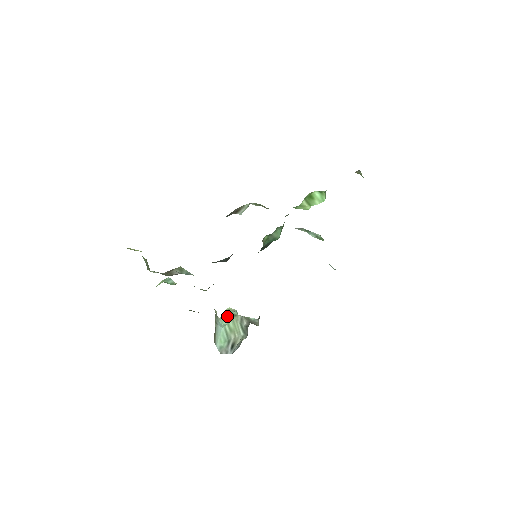
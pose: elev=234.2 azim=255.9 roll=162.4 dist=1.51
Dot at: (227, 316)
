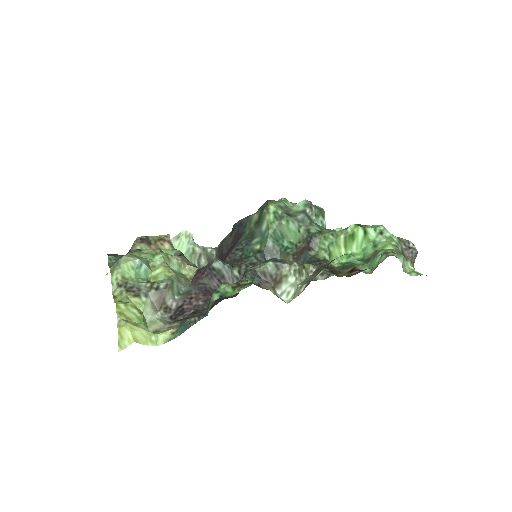
Dot at: (183, 248)
